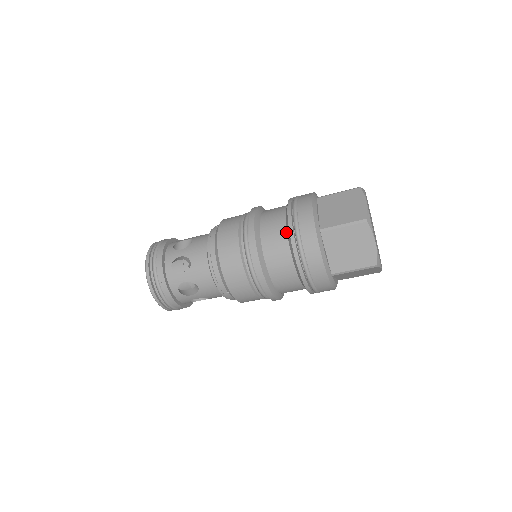
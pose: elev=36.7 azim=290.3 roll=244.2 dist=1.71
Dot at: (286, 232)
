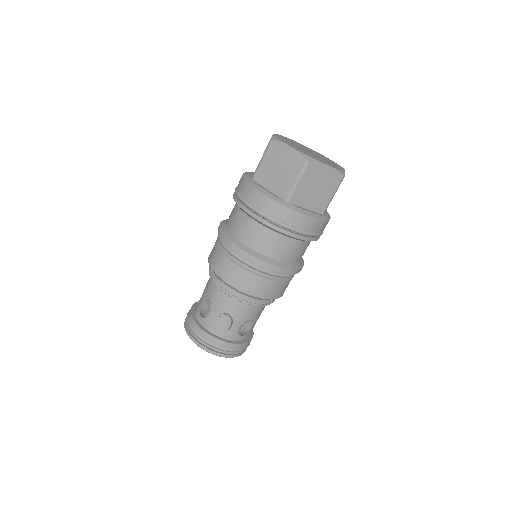
Dot at: (266, 228)
